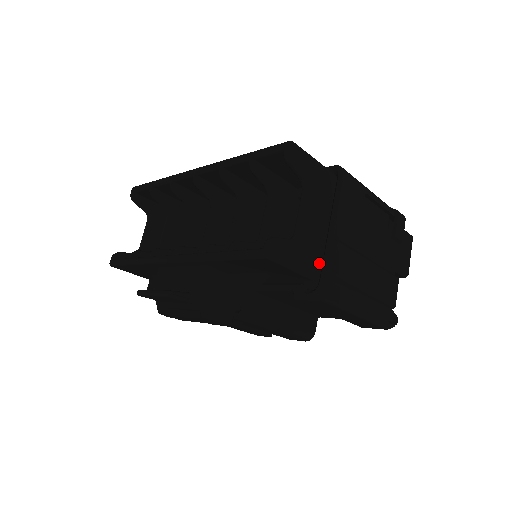
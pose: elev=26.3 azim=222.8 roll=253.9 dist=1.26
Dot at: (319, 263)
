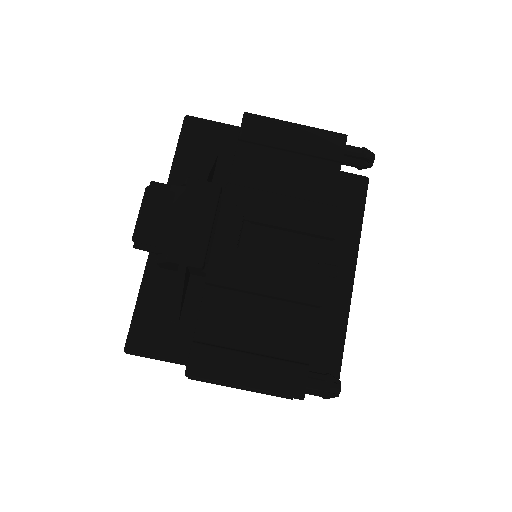
Dot at: occluded
